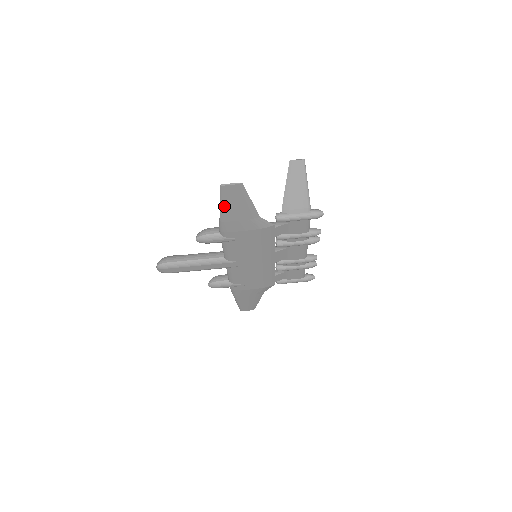
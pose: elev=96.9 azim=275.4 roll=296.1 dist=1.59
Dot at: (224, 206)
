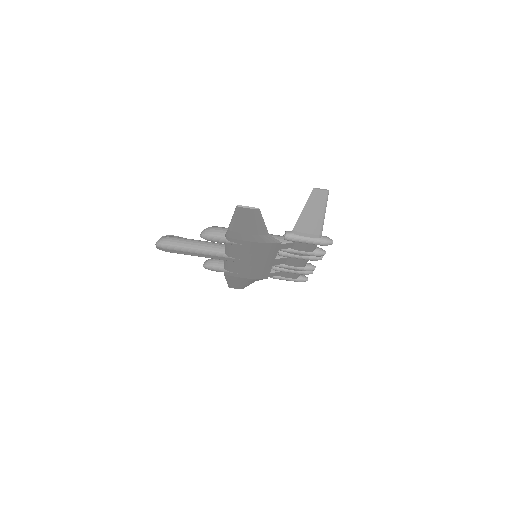
Dot at: (236, 221)
